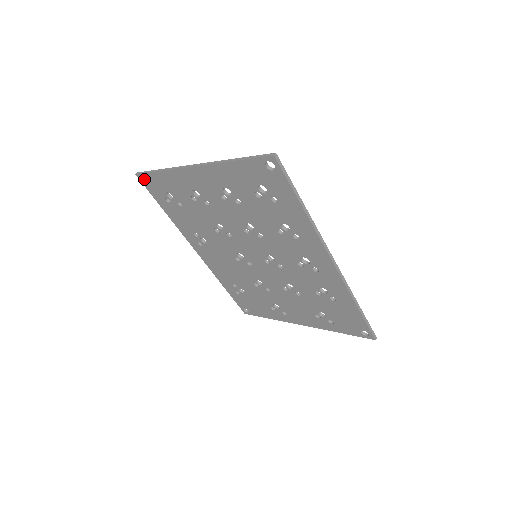
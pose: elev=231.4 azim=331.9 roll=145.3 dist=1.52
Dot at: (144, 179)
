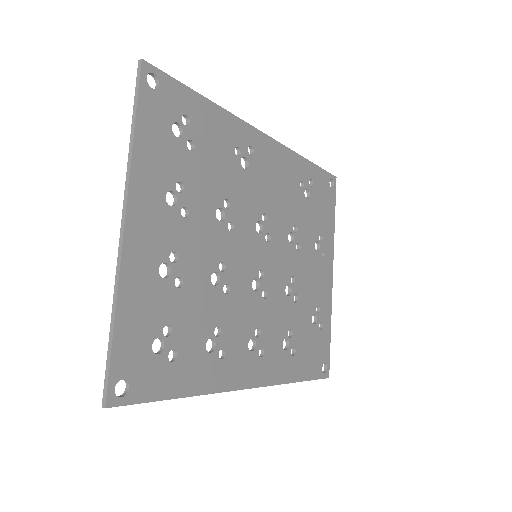
Dot at: (152, 73)
